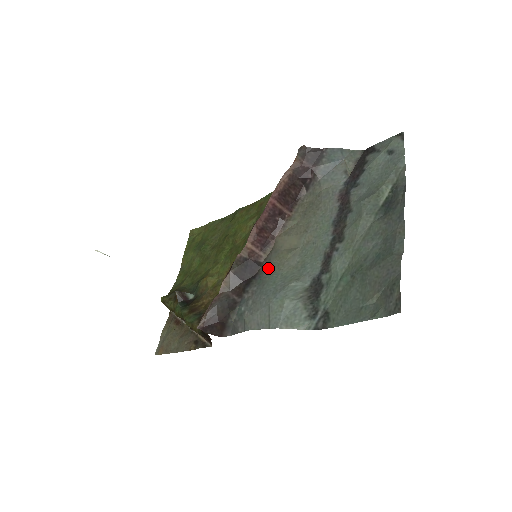
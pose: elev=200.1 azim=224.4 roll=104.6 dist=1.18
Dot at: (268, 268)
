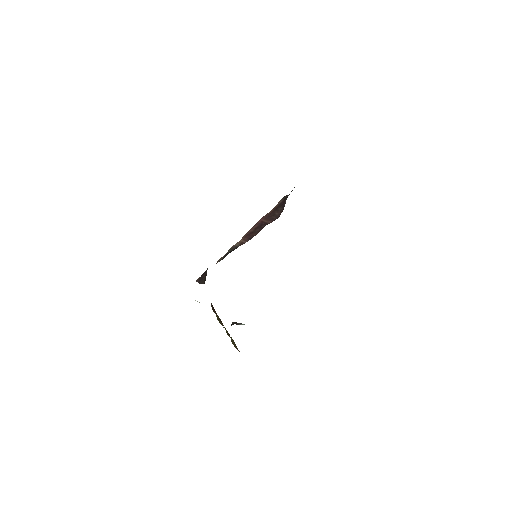
Dot at: occluded
